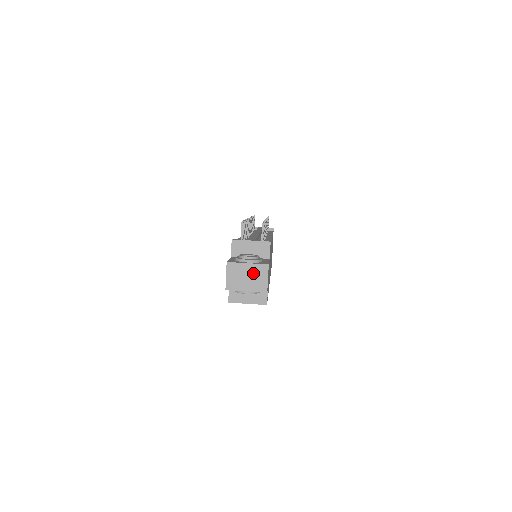
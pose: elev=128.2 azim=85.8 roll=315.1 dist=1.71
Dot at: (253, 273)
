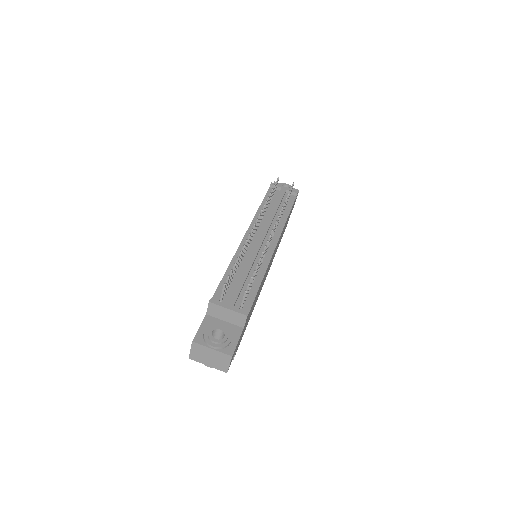
Dot at: (216, 357)
